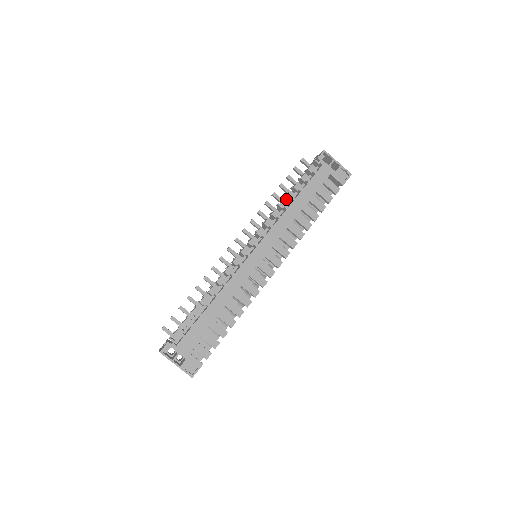
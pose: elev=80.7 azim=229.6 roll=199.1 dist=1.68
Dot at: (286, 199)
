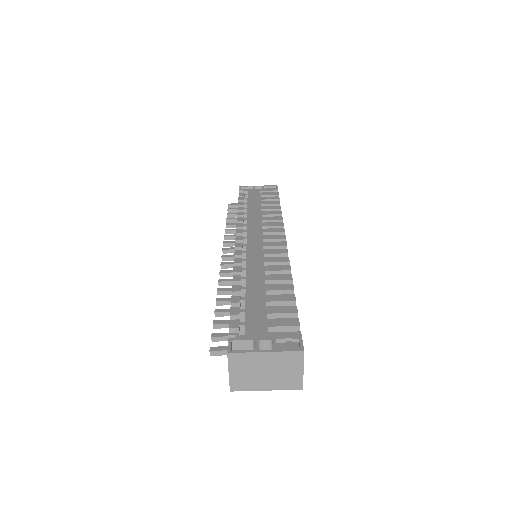
Dot at: occluded
